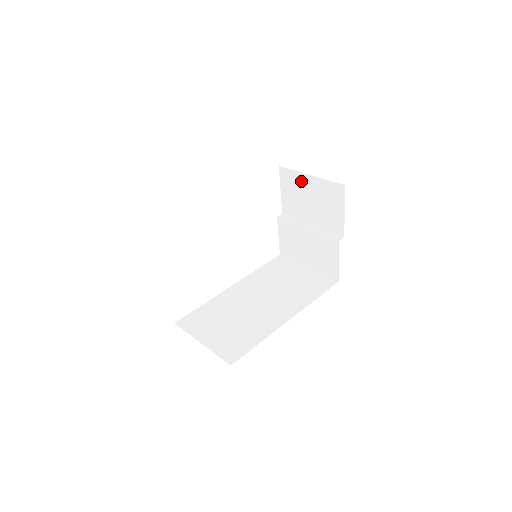
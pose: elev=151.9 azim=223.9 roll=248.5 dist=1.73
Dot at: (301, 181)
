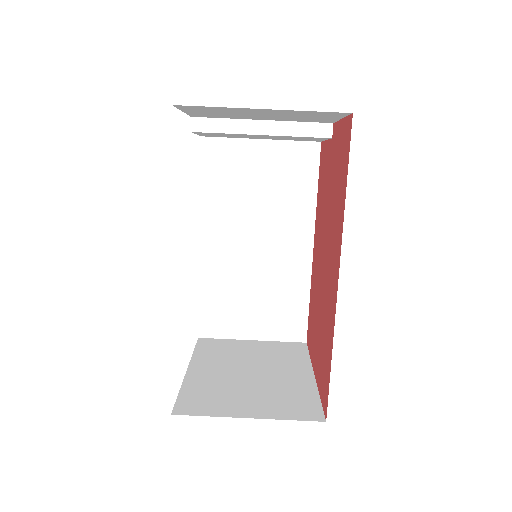
Dot at: (238, 110)
